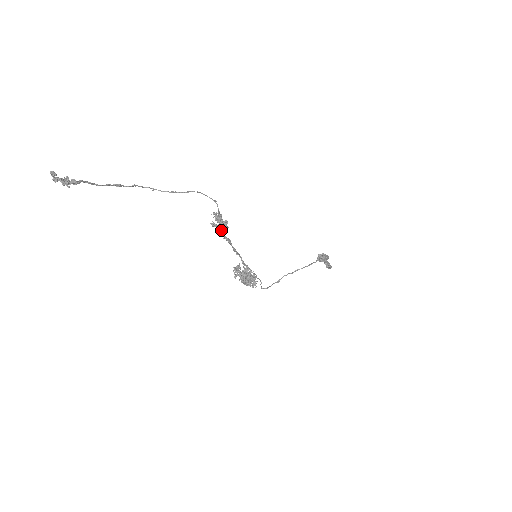
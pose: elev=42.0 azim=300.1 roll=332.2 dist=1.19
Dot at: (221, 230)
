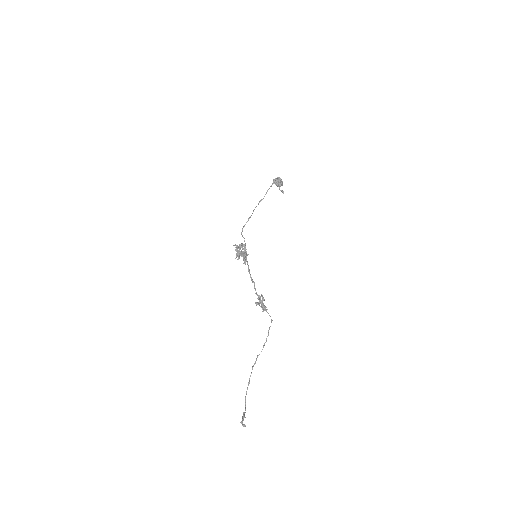
Dot at: occluded
